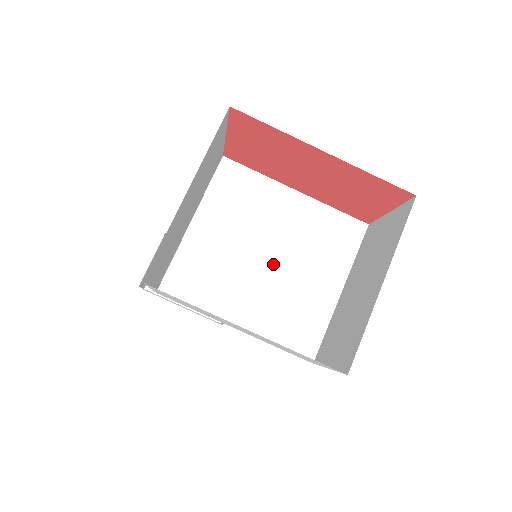
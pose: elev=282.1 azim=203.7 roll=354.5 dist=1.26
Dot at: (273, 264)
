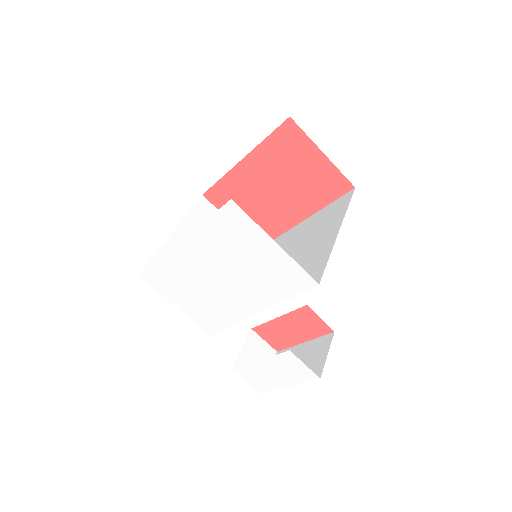
Dot at: occluded
